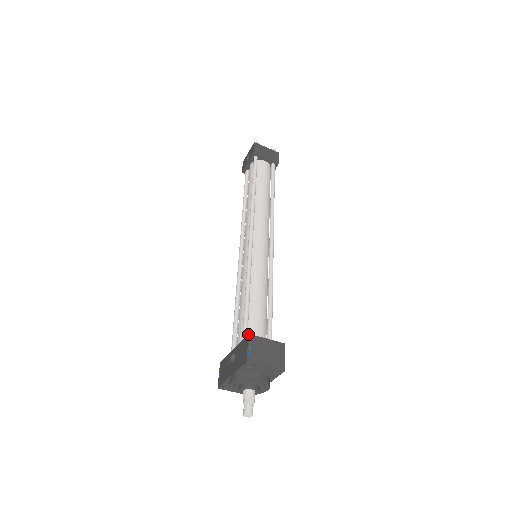
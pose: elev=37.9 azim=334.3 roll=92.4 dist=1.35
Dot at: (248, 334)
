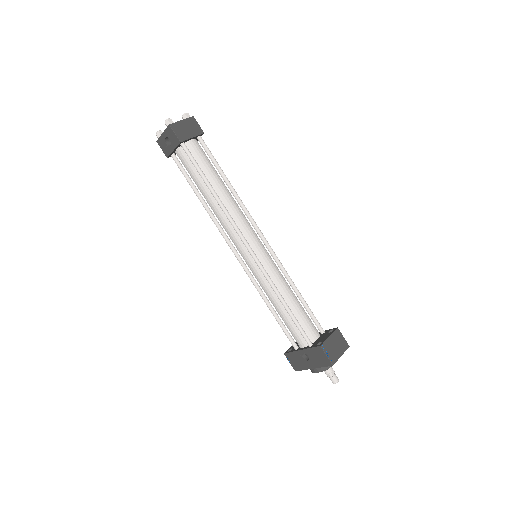
Dot at: (320, 346)
